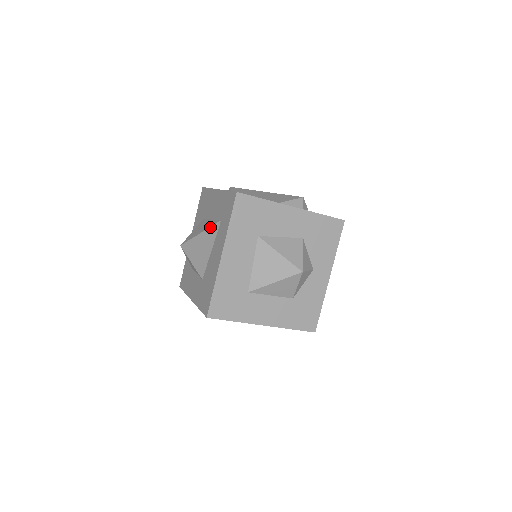
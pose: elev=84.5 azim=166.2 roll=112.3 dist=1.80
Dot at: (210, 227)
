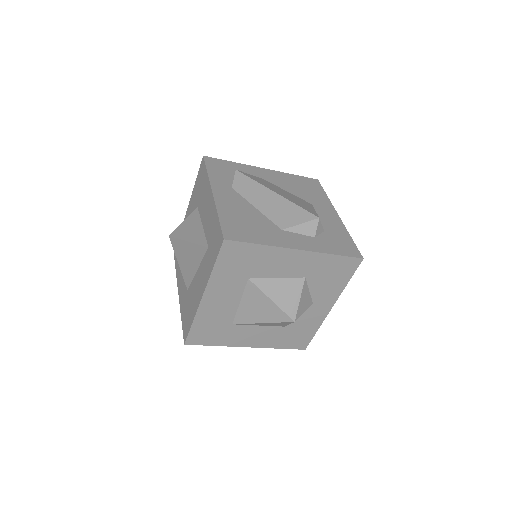
Dot at: (197, 245)
